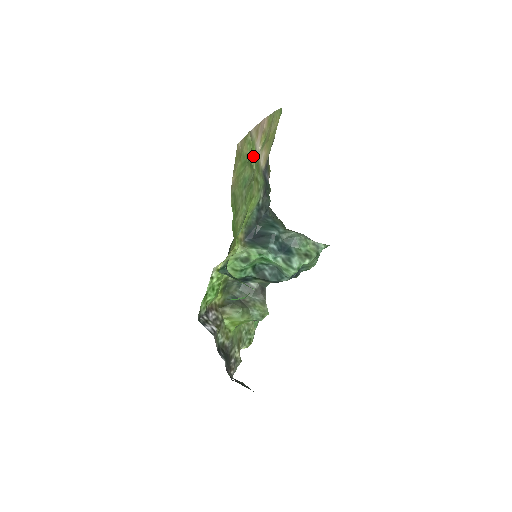
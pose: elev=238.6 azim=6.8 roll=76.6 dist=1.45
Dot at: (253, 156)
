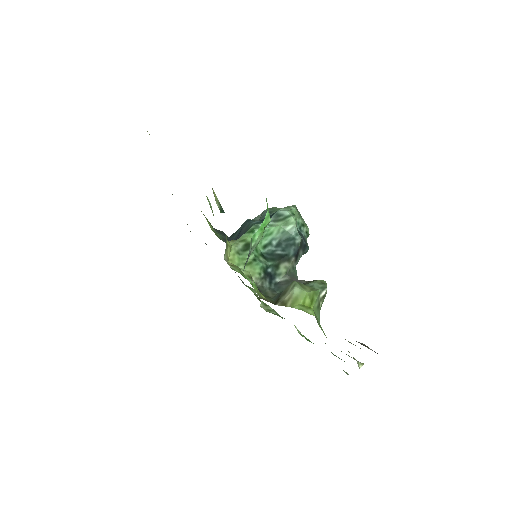
Dot at: occluded
